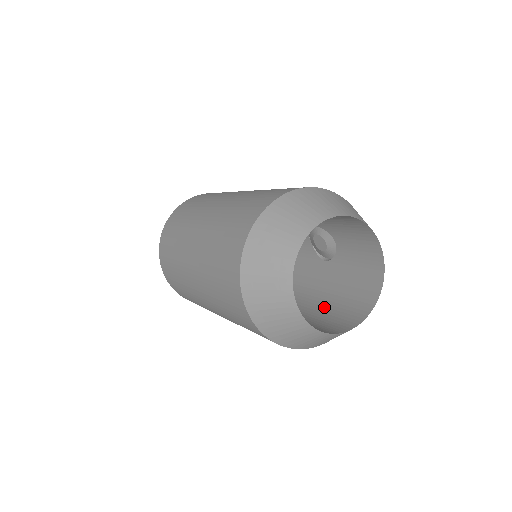
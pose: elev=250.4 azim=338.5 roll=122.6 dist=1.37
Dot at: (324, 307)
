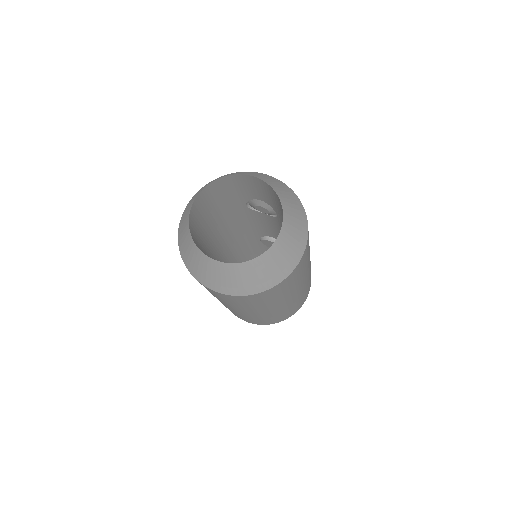
Dot at: occluded
